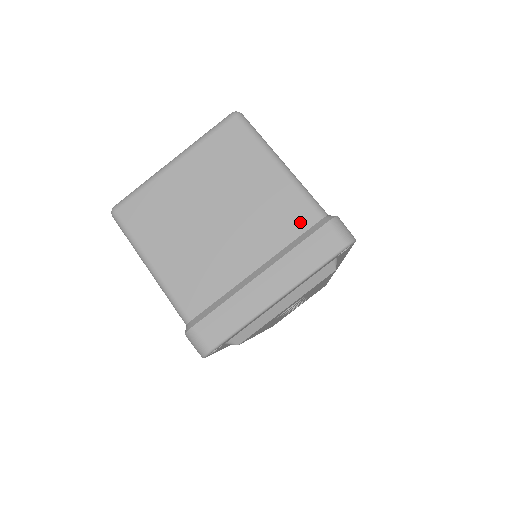
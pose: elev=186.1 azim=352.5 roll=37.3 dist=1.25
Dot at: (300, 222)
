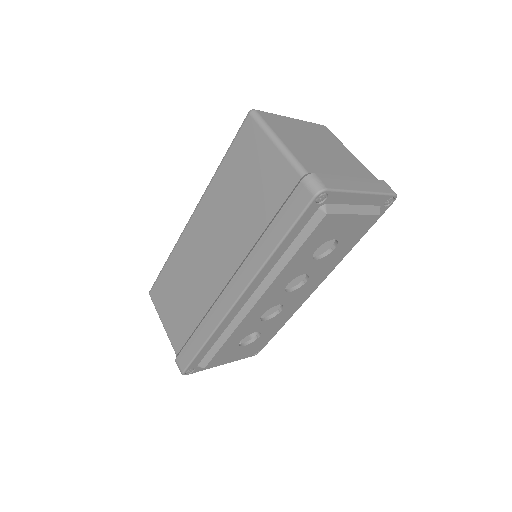
Dot at: (367, 175)
